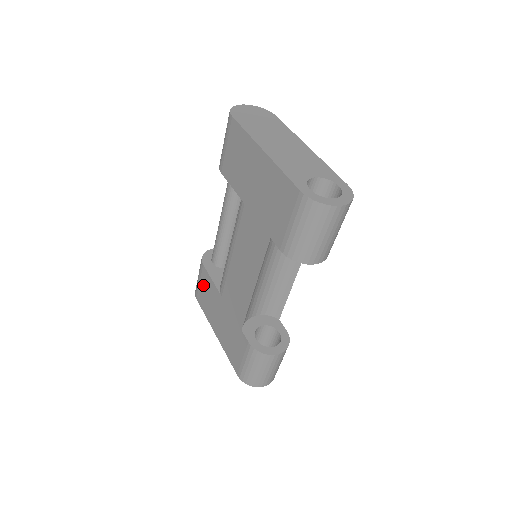
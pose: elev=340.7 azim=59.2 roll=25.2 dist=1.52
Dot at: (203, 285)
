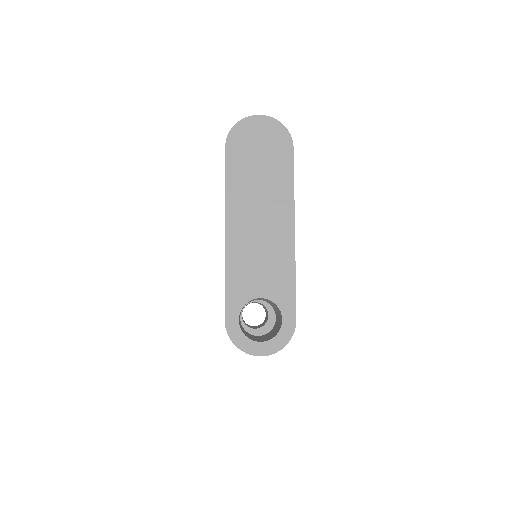
Dot at: occluded
